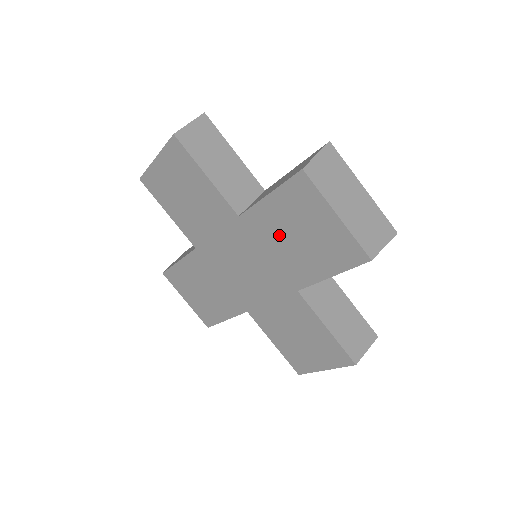
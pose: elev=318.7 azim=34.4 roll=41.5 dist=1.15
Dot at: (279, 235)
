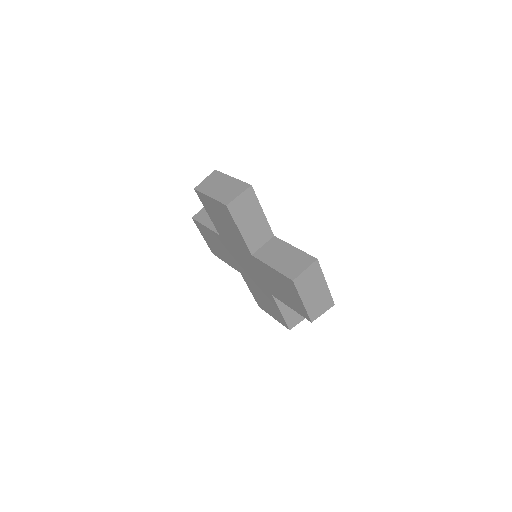
Dot at: (271, 278)
